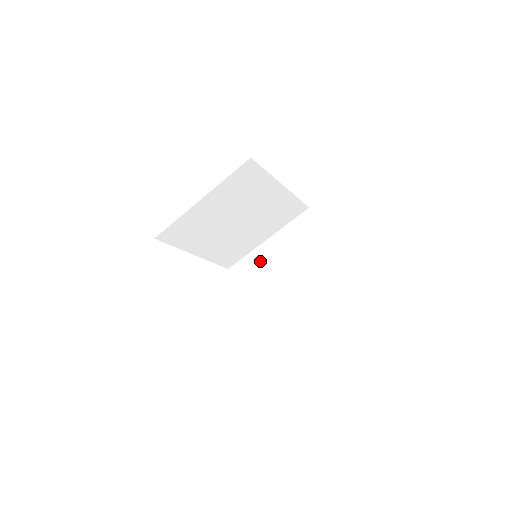
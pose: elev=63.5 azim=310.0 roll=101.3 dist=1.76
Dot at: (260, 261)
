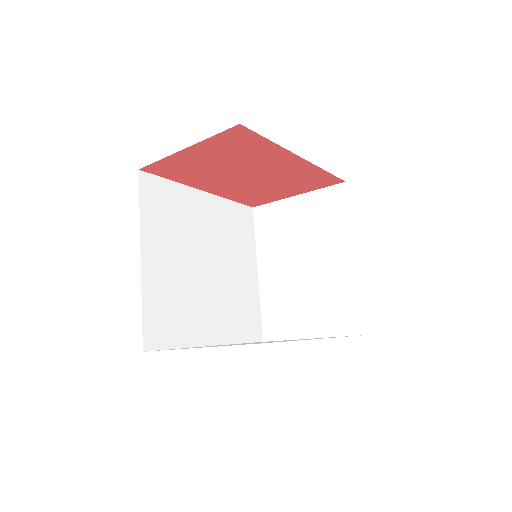
Dot at: (276, 294)
